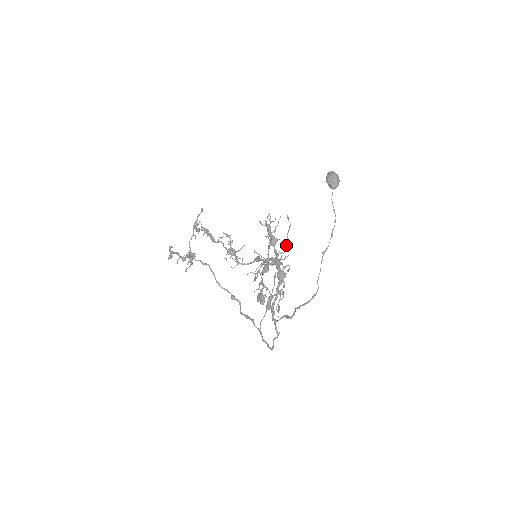
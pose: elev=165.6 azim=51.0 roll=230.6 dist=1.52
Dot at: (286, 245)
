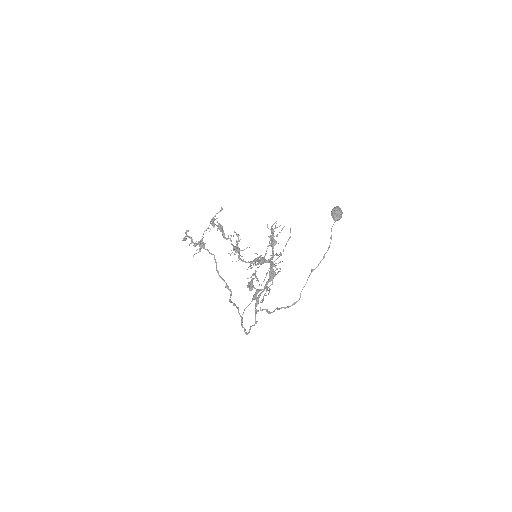
Dot at: (283, 251)
